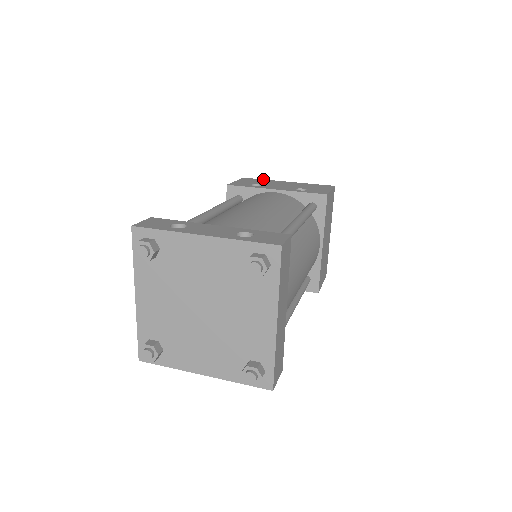
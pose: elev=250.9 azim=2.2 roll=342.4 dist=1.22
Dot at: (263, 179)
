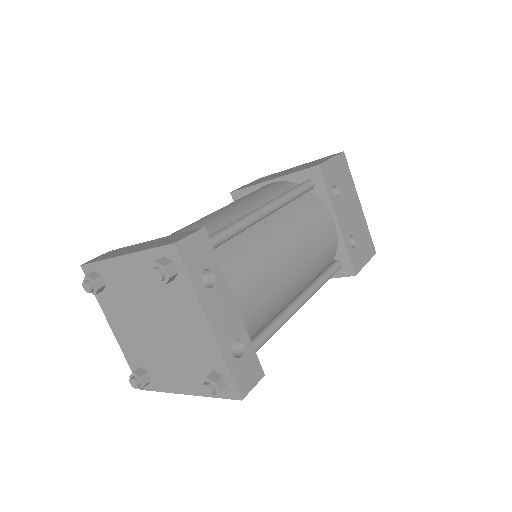
Dot at: occluded
